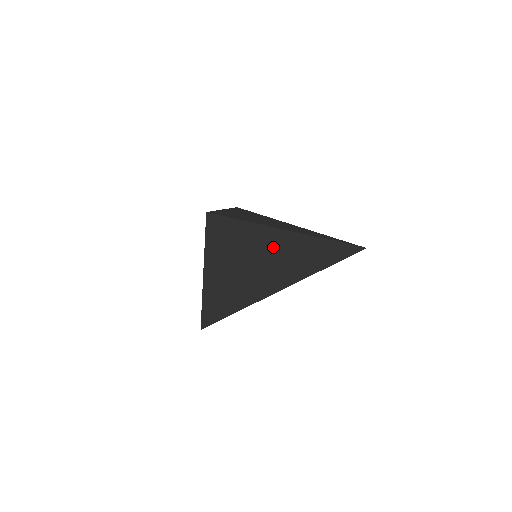
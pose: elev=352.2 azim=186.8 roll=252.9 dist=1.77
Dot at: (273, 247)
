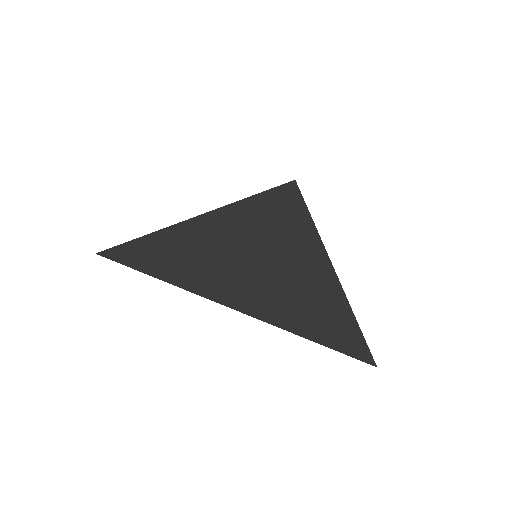
Dot at: occluded
